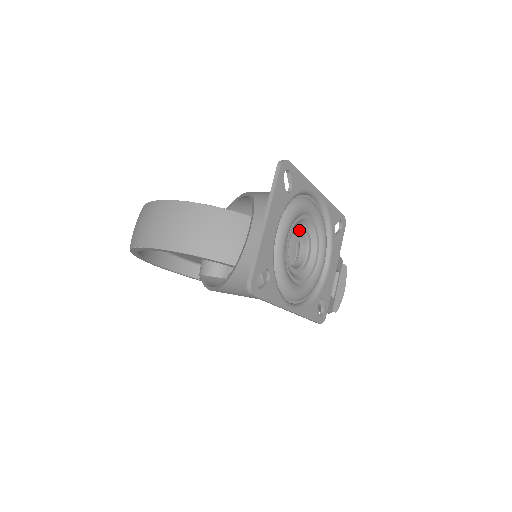
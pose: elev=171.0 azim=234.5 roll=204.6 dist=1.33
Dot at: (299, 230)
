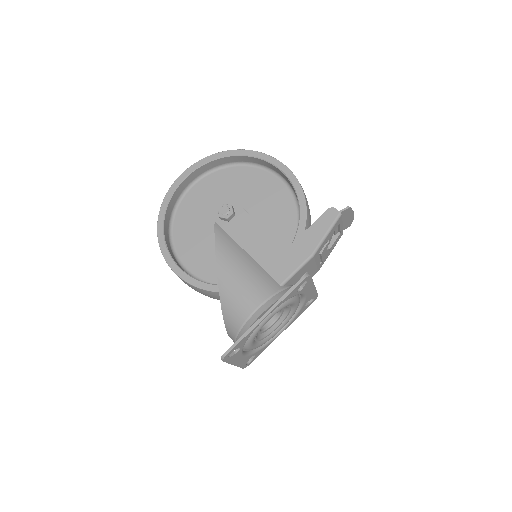
Dot at: occluded
